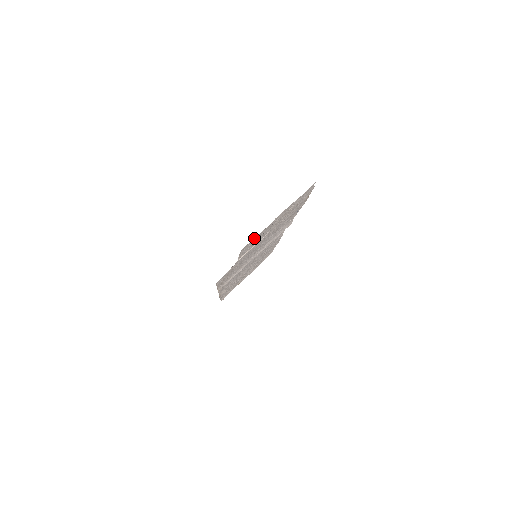
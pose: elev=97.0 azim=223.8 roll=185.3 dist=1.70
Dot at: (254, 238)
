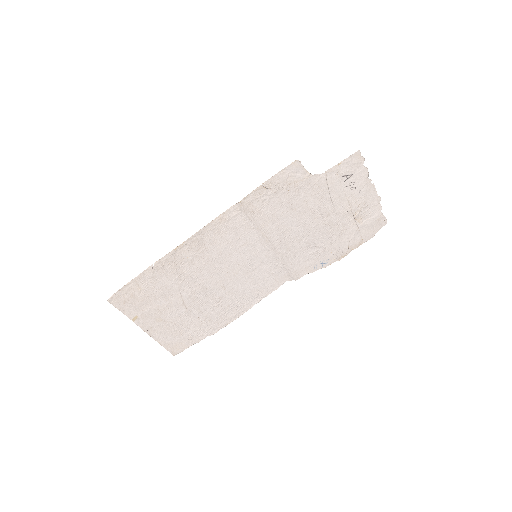
Dot at: (361, 166)
